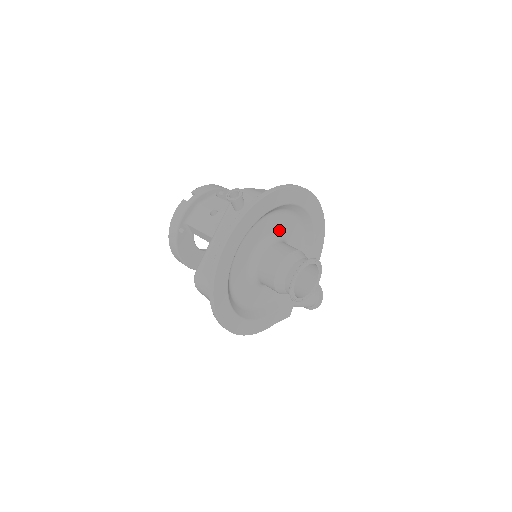
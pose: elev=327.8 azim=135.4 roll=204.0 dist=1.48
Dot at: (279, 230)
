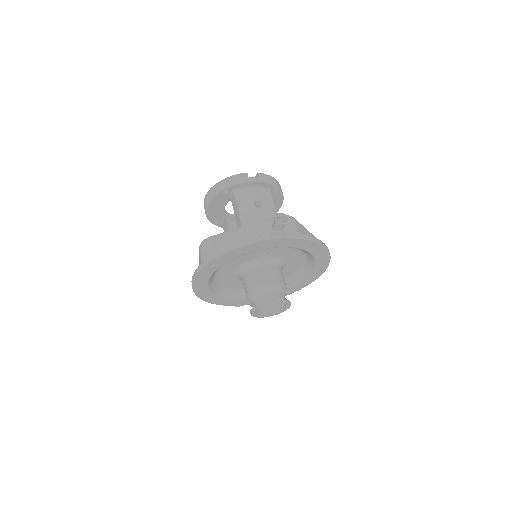
Dot at: (287, 258)
